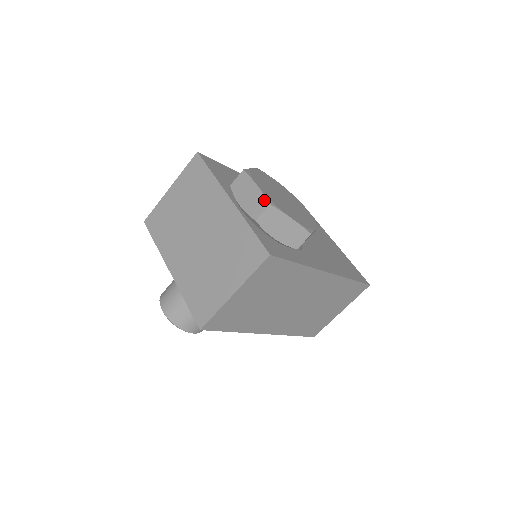
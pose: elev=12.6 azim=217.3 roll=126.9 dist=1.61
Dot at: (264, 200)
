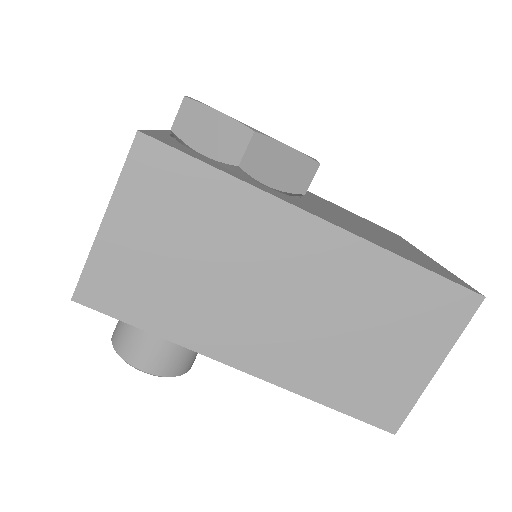
Dot at: occluded
